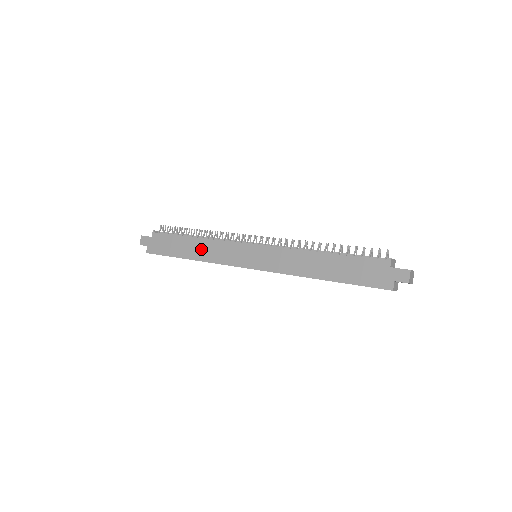
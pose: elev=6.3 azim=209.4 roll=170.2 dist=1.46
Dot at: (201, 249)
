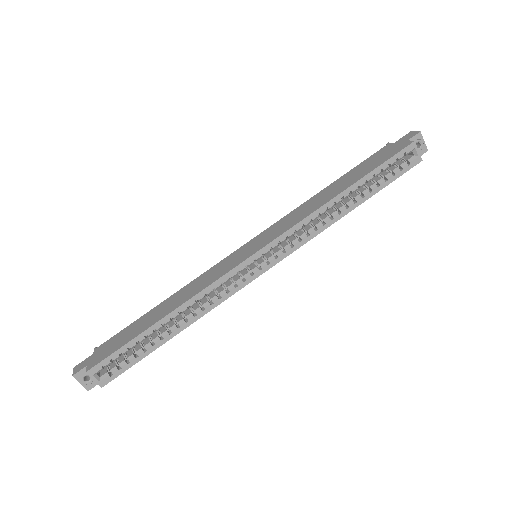
Dot at: (178, 298)
